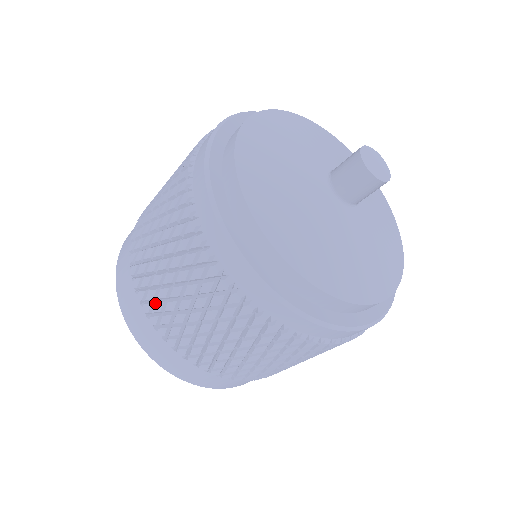
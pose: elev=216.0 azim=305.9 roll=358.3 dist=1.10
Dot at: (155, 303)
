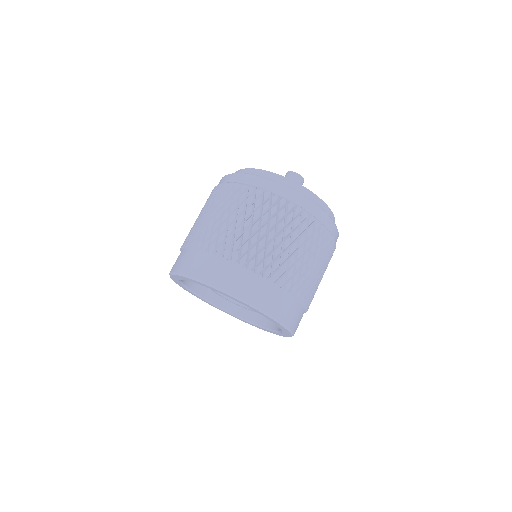
Dot at: (201, 233)
